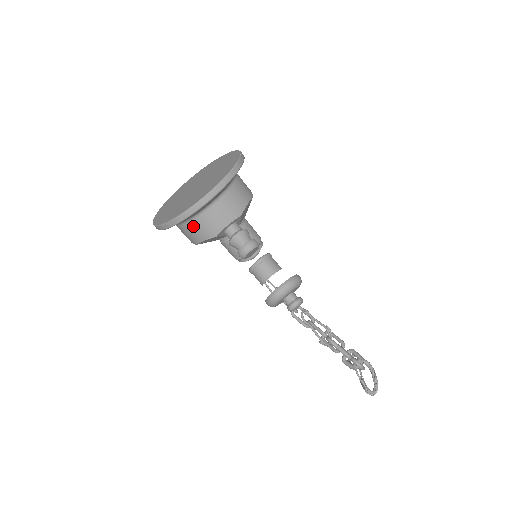
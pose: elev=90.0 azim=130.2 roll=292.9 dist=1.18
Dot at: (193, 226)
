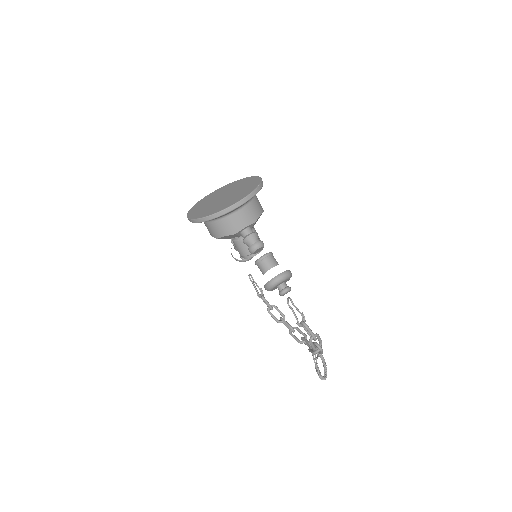
Dot at: (220, 224)
